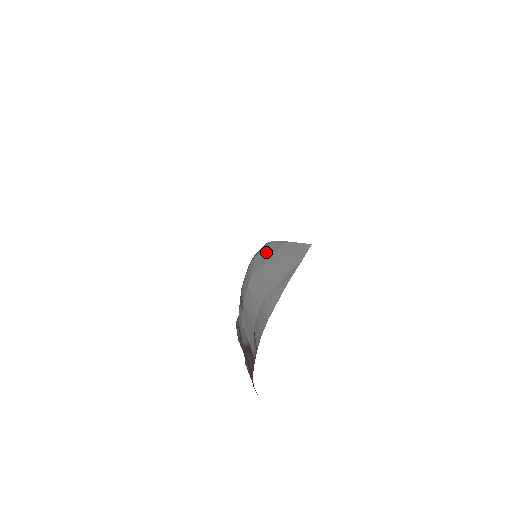
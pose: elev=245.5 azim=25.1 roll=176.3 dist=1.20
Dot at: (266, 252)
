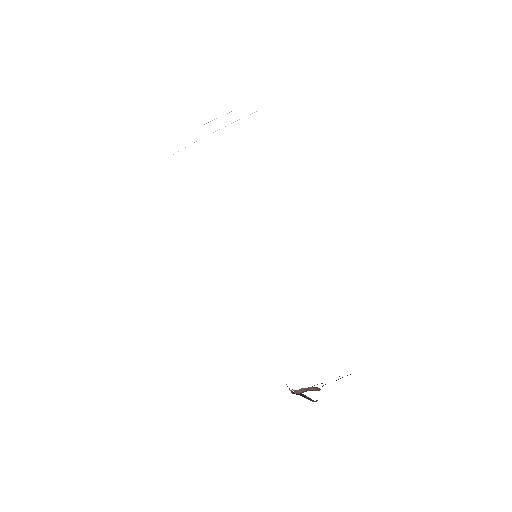
Dot at: occluded
